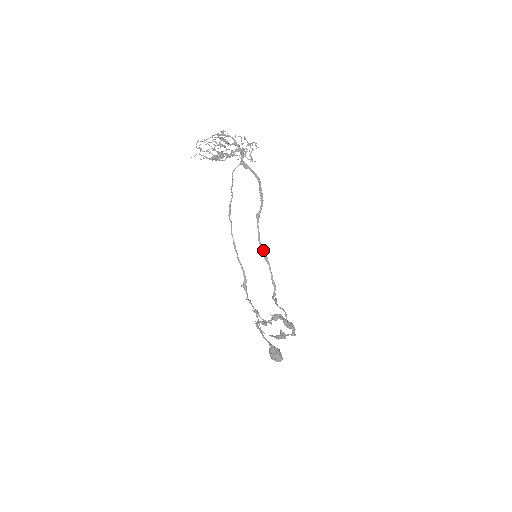
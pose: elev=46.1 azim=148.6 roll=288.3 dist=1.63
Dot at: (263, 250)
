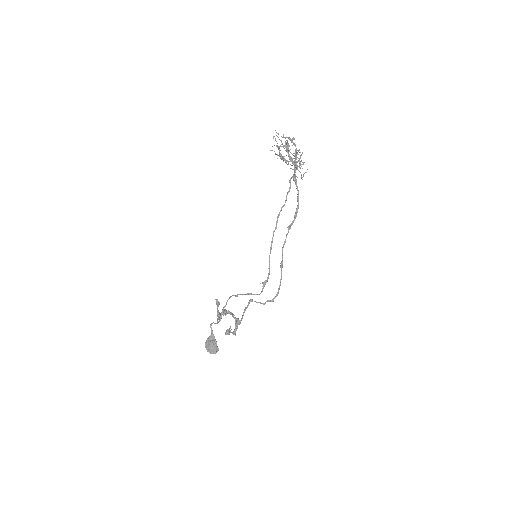
Dot at: (282, 259)
